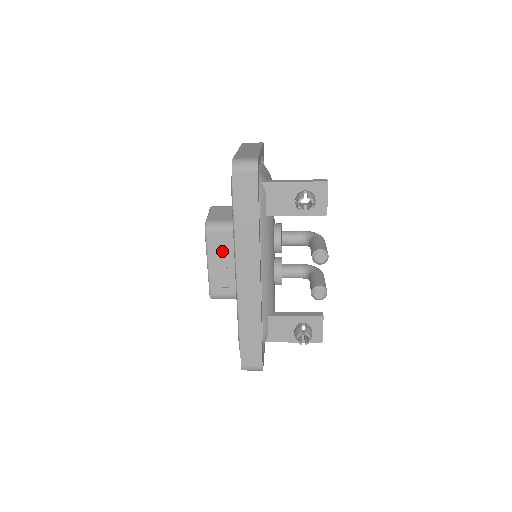
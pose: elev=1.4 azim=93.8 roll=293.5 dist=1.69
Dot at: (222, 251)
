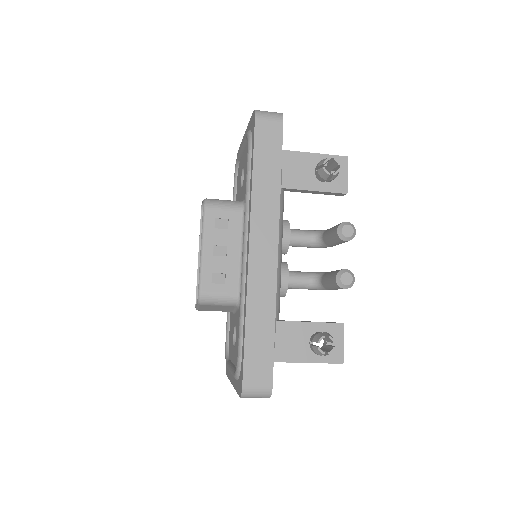
Dot at: (222, 233)
